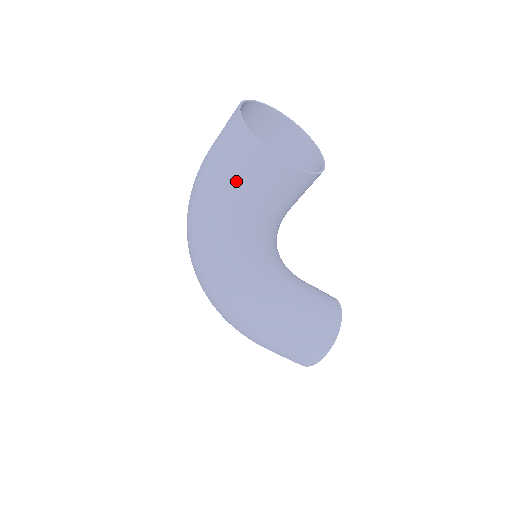
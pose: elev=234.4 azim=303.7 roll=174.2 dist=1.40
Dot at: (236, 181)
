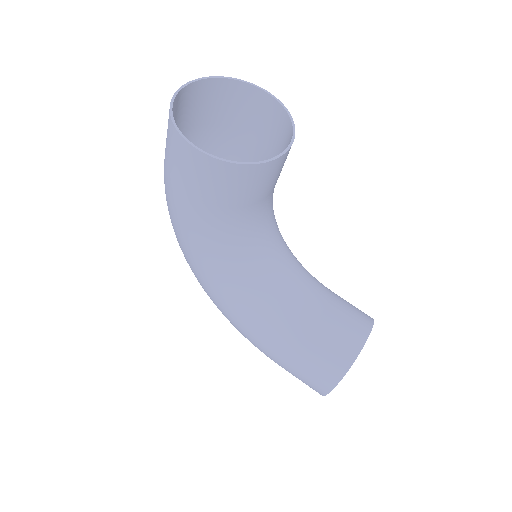
Dot at: (172, 170)
